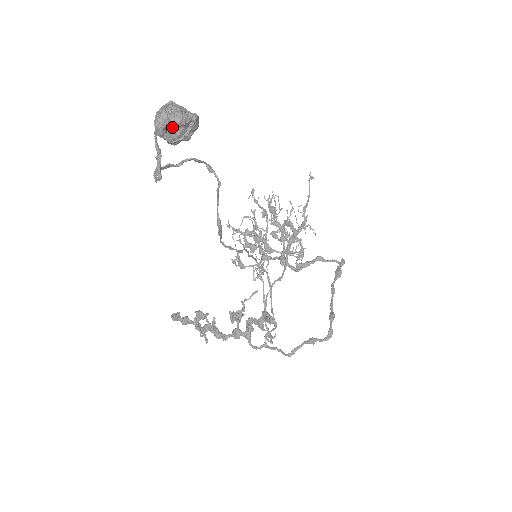
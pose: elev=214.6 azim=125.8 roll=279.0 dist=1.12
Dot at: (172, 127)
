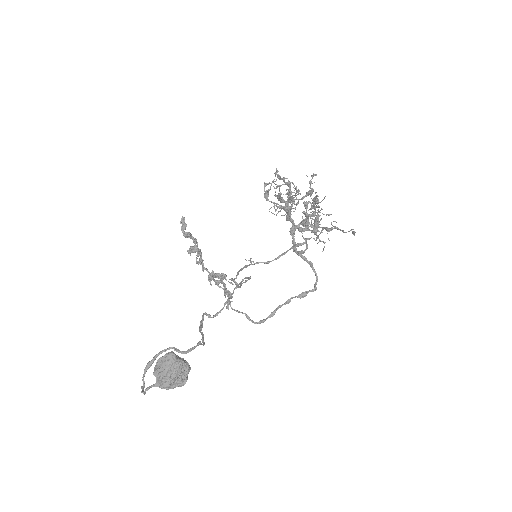
Dot at: (163, 383)
